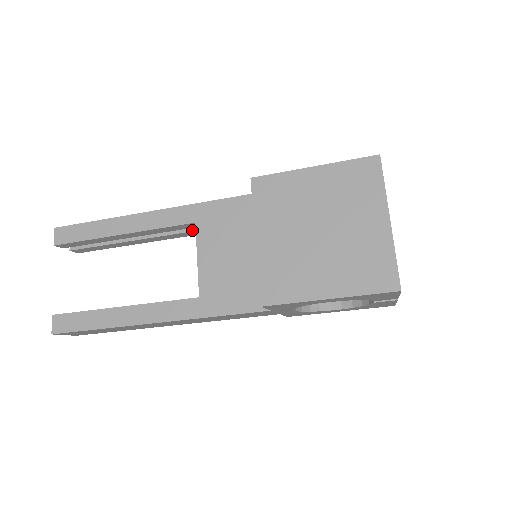
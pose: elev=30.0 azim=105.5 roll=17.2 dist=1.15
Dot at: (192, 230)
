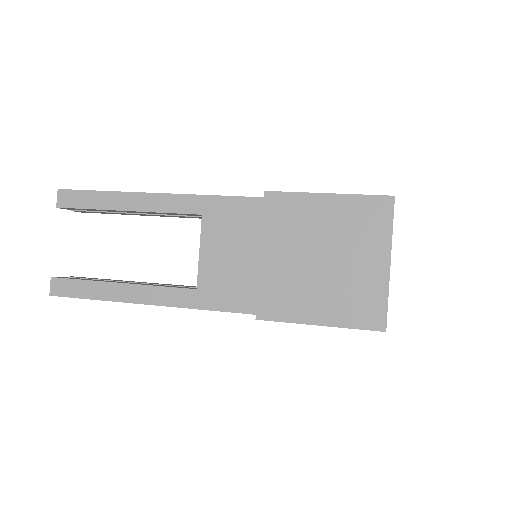
Dot at: (197, 216)
